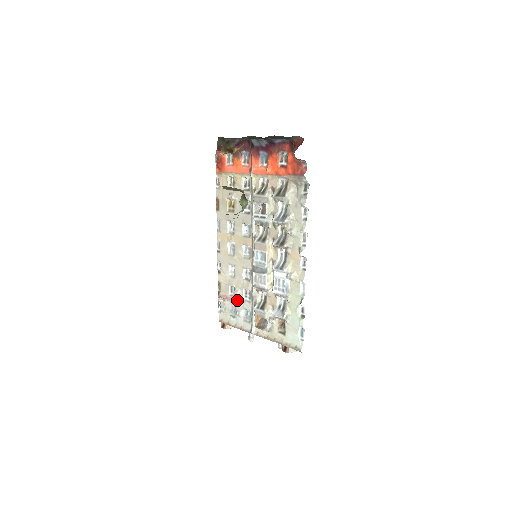
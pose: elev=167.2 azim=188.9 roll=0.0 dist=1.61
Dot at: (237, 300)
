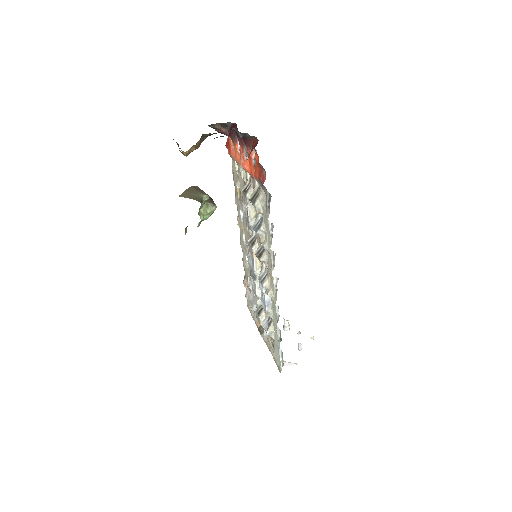
Dot at: (251, 293)
